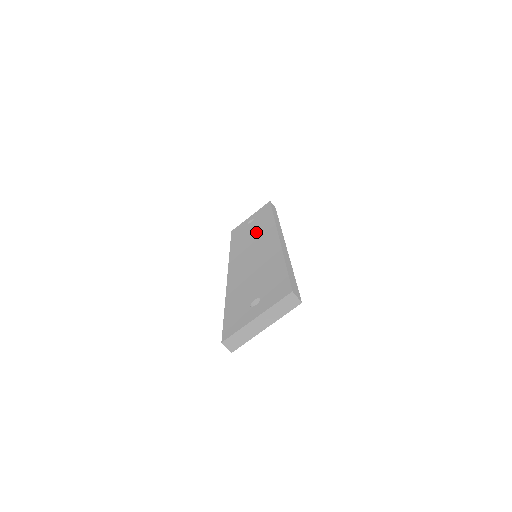
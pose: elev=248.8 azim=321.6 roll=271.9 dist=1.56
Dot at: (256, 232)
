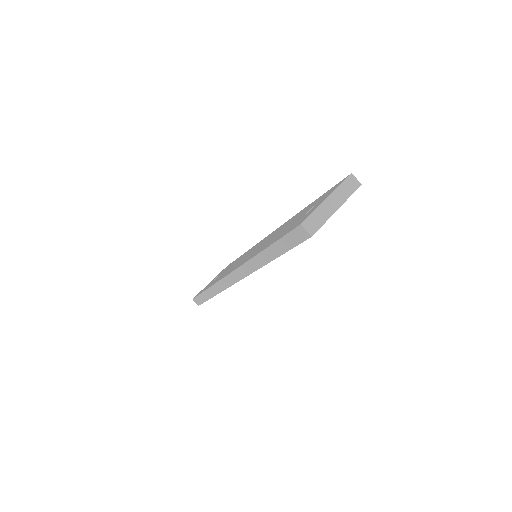
Dot at: (237, 261)
